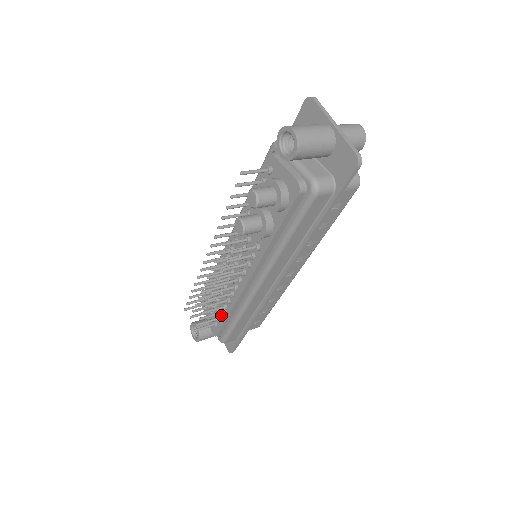
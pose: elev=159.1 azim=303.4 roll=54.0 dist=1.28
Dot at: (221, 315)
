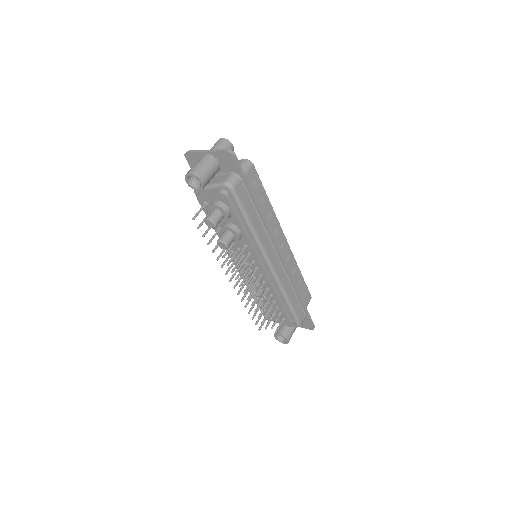
Dot at: (278, 309)
